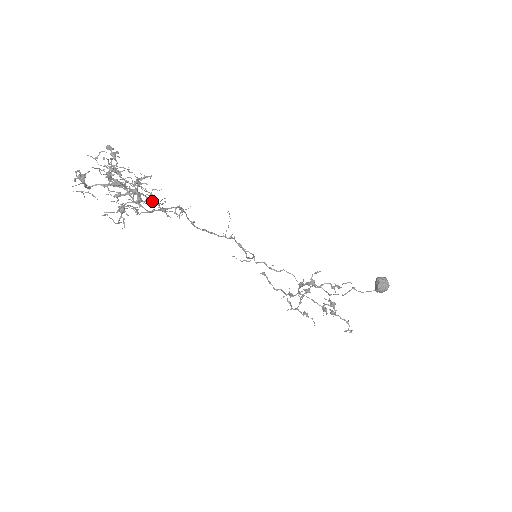
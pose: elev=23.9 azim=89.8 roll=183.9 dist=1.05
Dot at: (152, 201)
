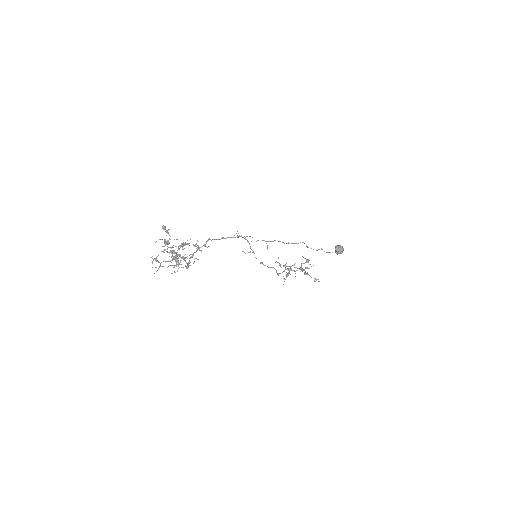
Dot at: occluded
